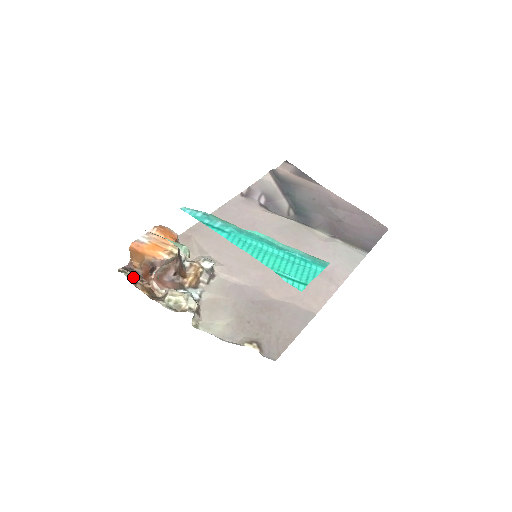
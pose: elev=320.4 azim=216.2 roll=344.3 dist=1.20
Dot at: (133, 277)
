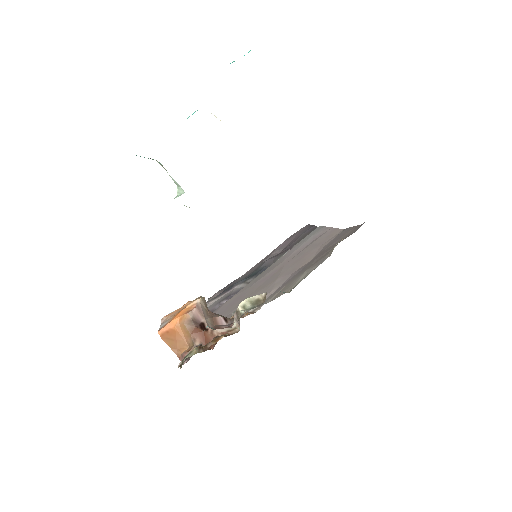
Dot at: (196, 348)
